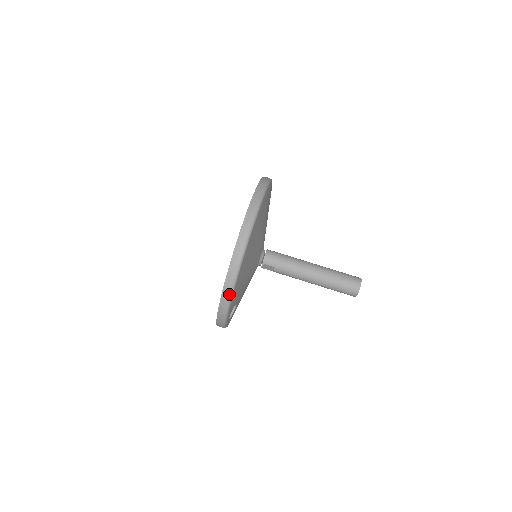
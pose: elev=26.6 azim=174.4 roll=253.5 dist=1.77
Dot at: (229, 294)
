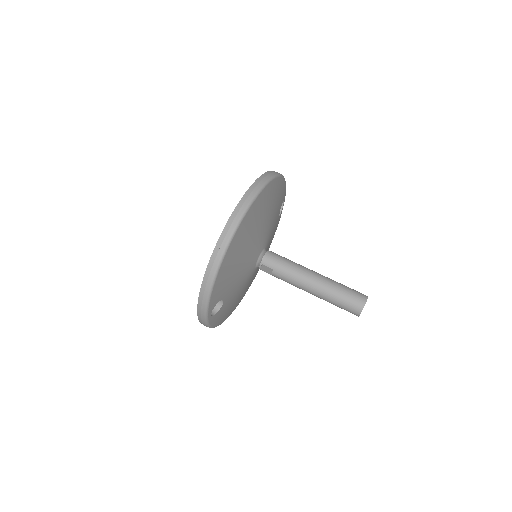
Dot at: (210, 281)
